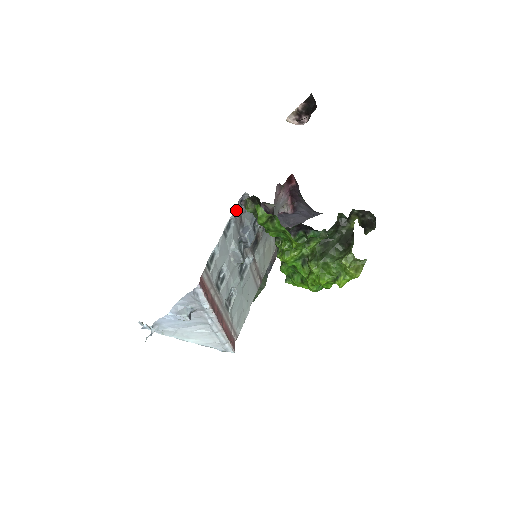
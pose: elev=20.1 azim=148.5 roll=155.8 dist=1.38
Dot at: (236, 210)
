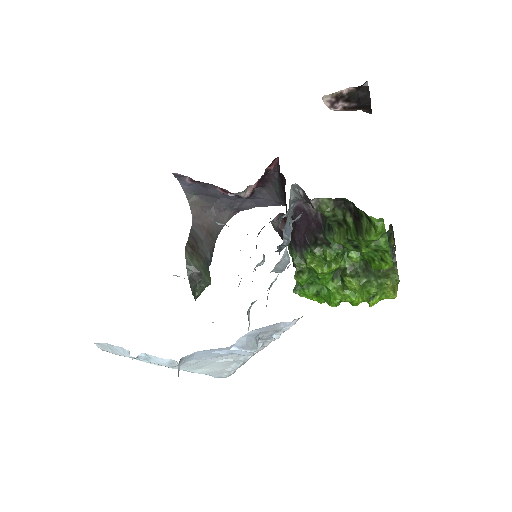
Dot at: occluded
